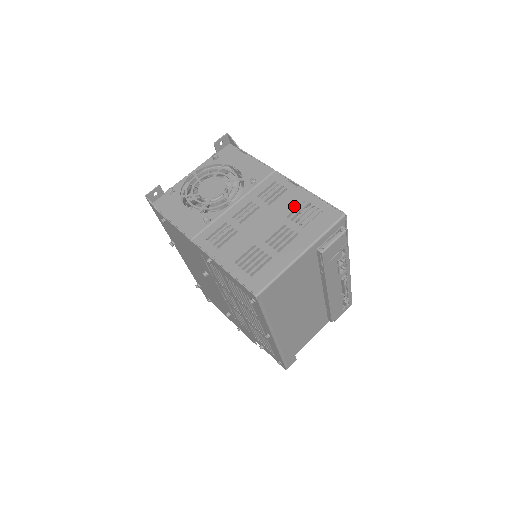
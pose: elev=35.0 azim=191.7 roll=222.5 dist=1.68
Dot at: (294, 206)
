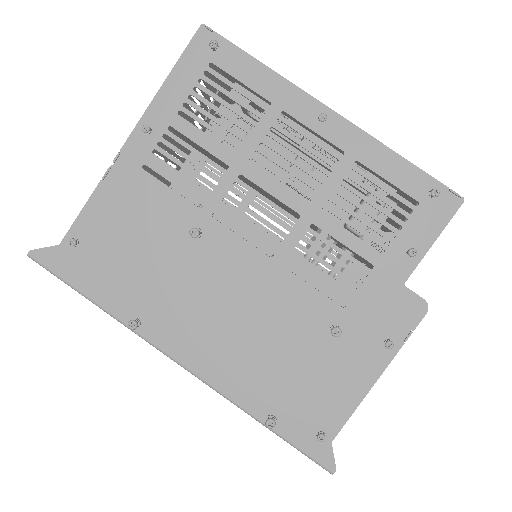
Dot at: occluded
